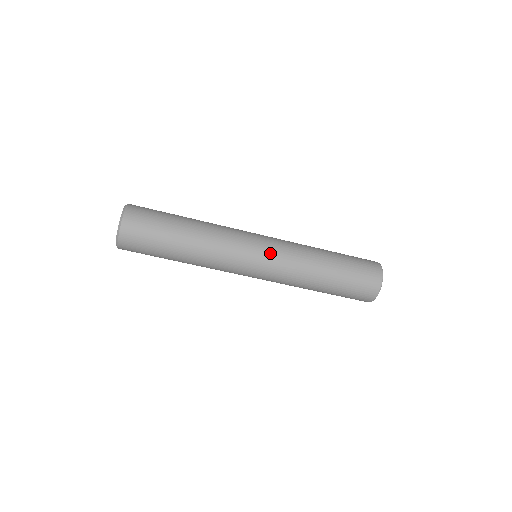
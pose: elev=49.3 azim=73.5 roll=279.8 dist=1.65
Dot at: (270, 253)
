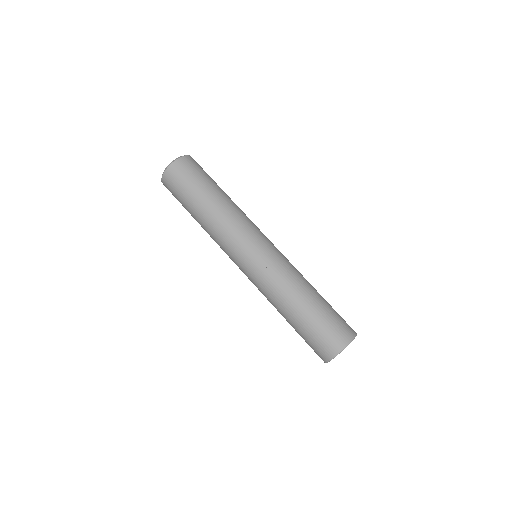
Dot at: (275, 248)
